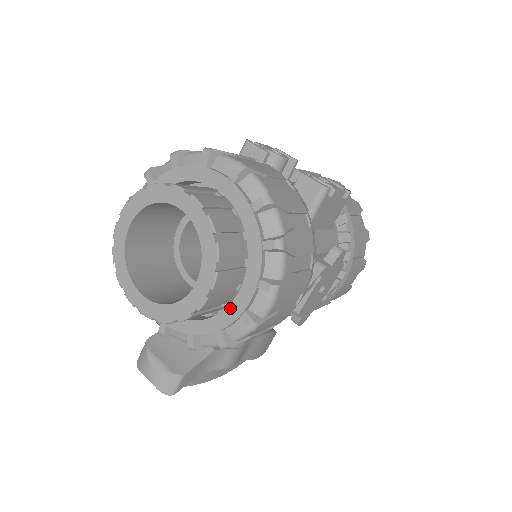
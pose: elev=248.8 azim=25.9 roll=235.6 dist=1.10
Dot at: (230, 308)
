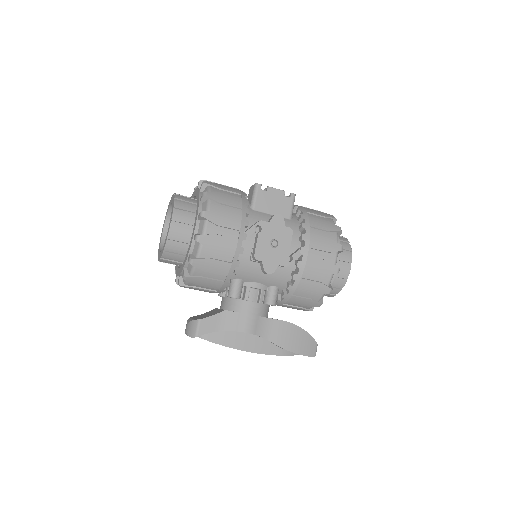
Dot at: (191, 239)
